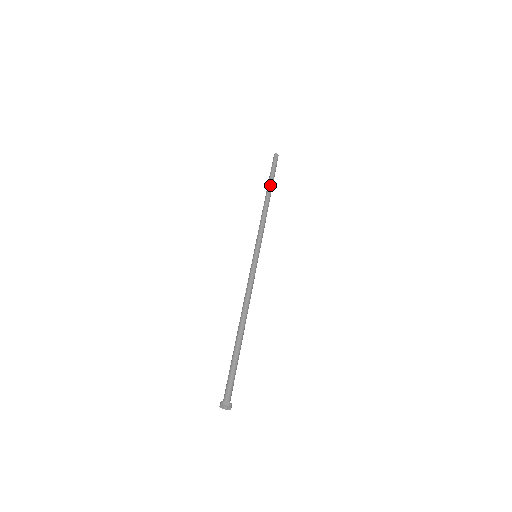
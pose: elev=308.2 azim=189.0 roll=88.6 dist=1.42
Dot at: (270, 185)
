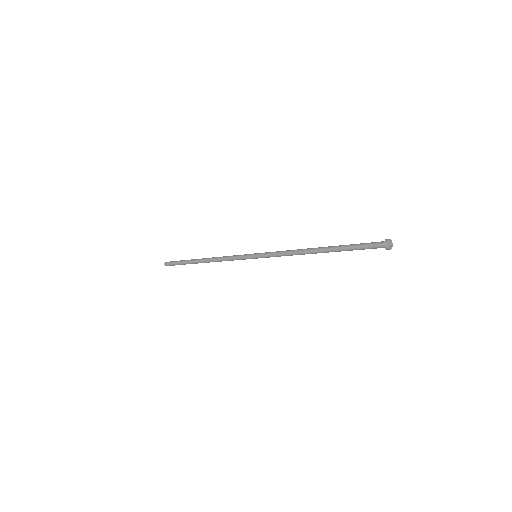
Dot at: (194, 259)
